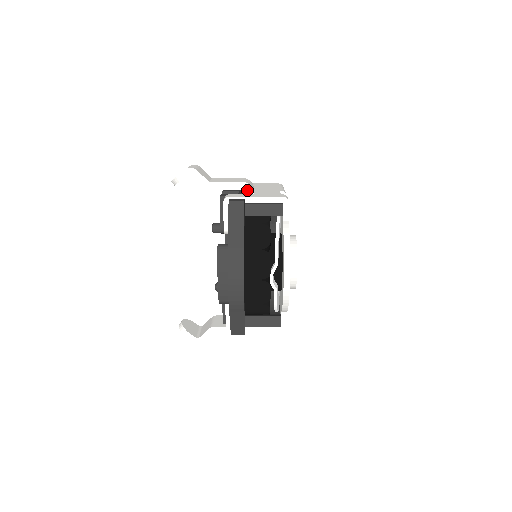
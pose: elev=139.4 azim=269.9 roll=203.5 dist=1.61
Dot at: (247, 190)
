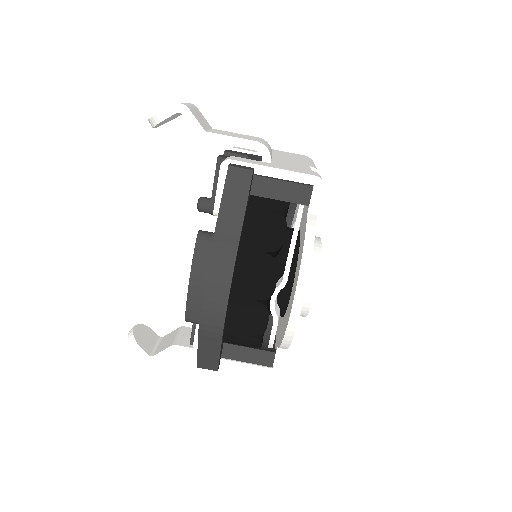
Dot at: (261, 155)
